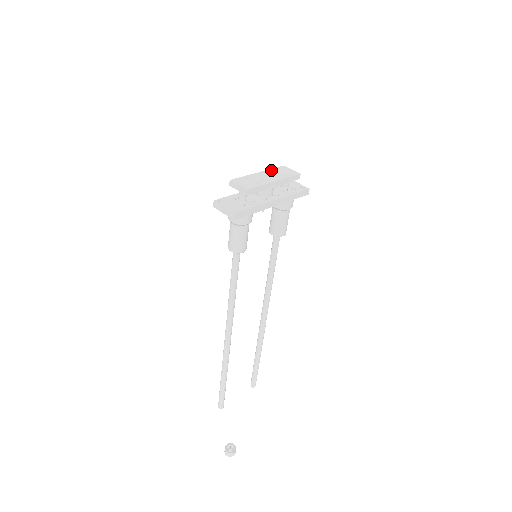
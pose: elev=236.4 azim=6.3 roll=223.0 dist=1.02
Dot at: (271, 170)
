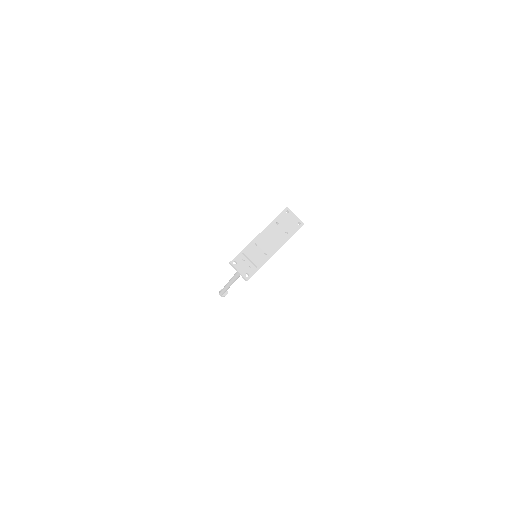
Dot at: (275, 225)
